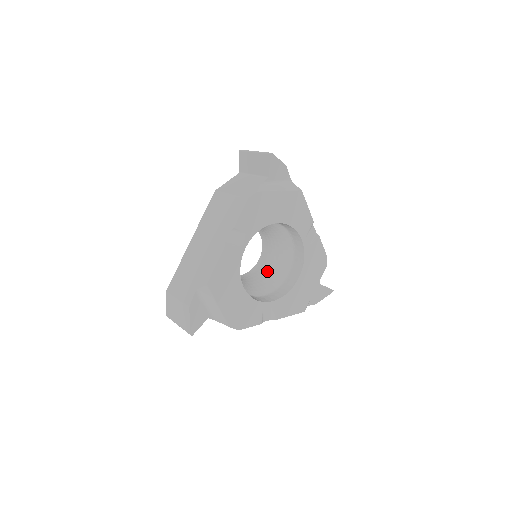
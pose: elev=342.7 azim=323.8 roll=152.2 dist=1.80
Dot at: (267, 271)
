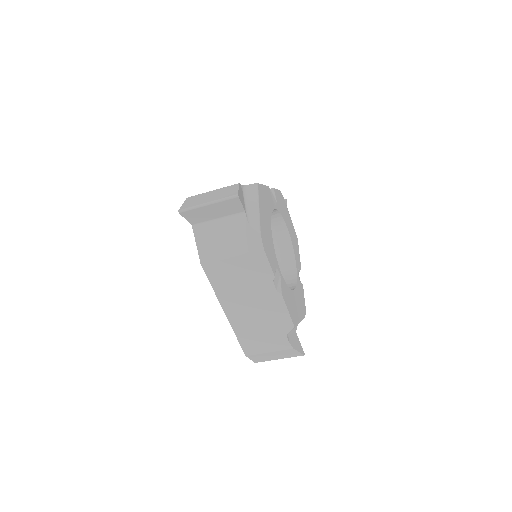
Dot at: occluded
